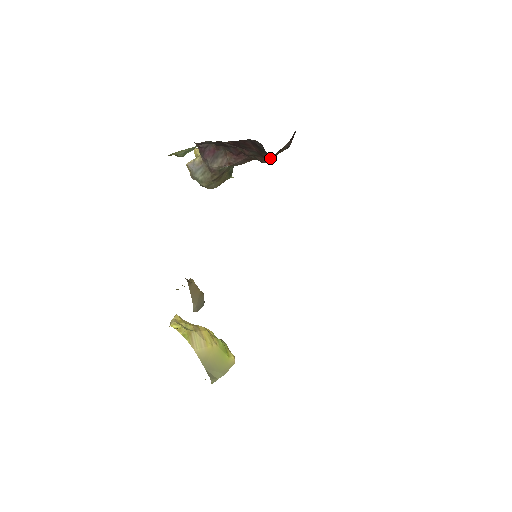
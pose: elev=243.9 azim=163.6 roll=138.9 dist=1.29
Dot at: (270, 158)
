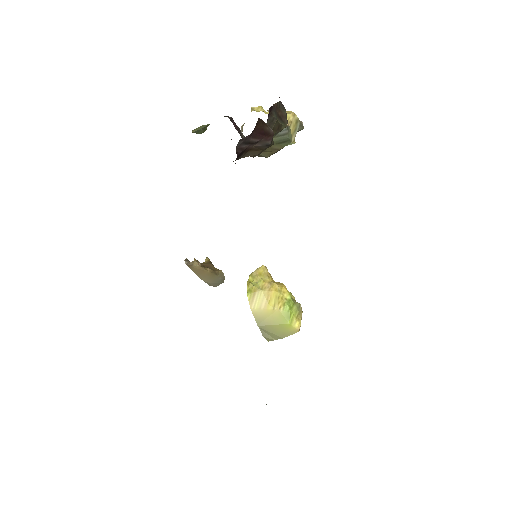
Dot at: (251, 155)
